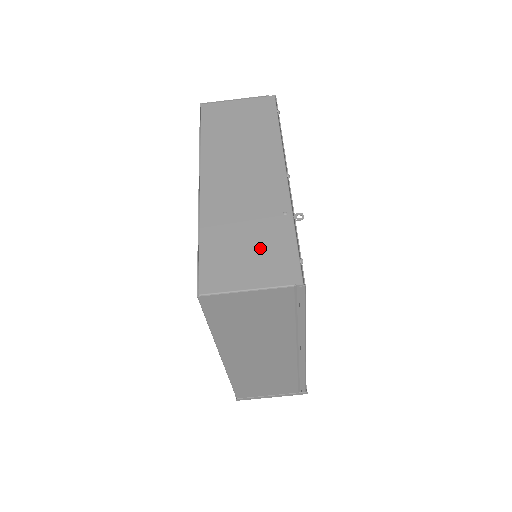
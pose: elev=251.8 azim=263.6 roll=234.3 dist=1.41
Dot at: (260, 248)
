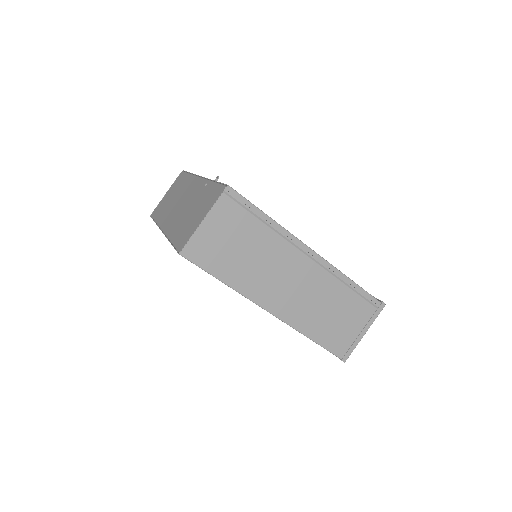
Dot at: (200, 206)
